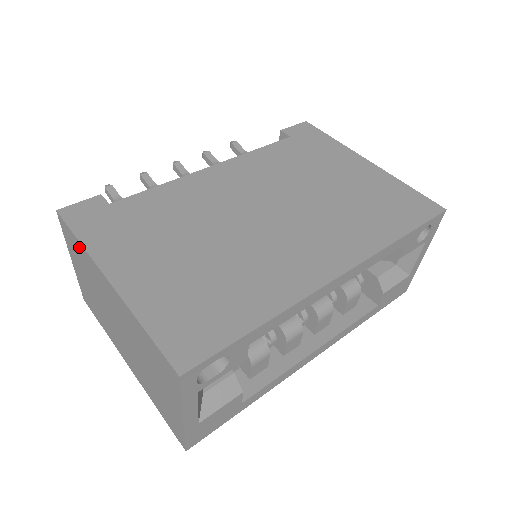
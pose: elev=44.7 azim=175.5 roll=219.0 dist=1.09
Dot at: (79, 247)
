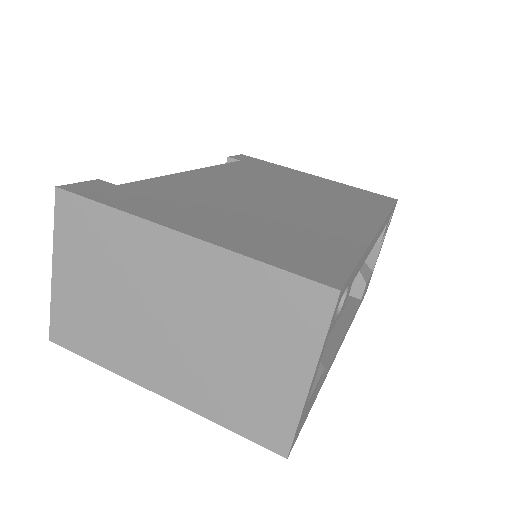
Dot at: (106, 220)
